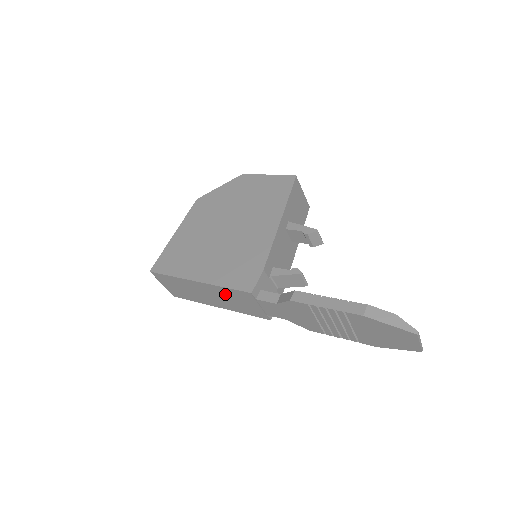
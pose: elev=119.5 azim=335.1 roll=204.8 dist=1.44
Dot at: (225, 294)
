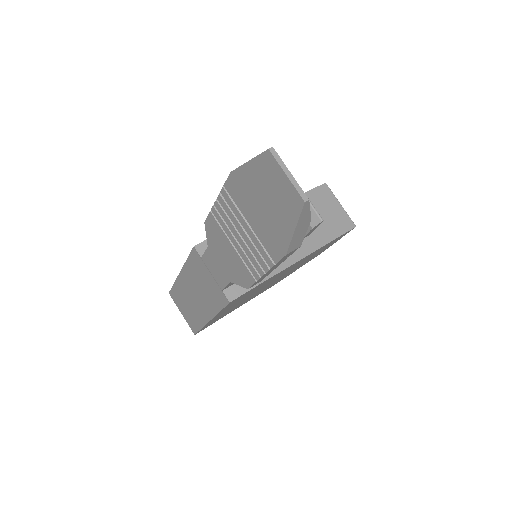
Dot at: (194, 277)
